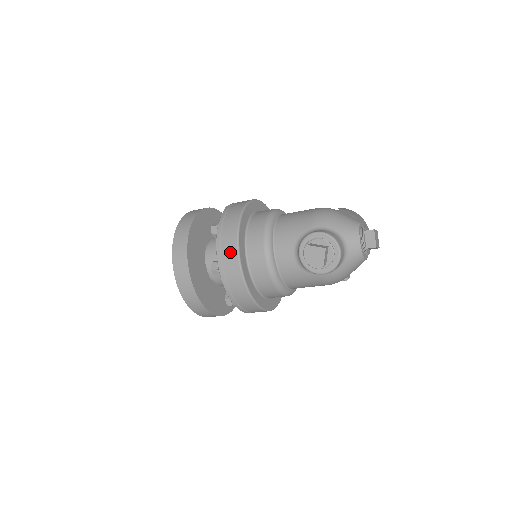
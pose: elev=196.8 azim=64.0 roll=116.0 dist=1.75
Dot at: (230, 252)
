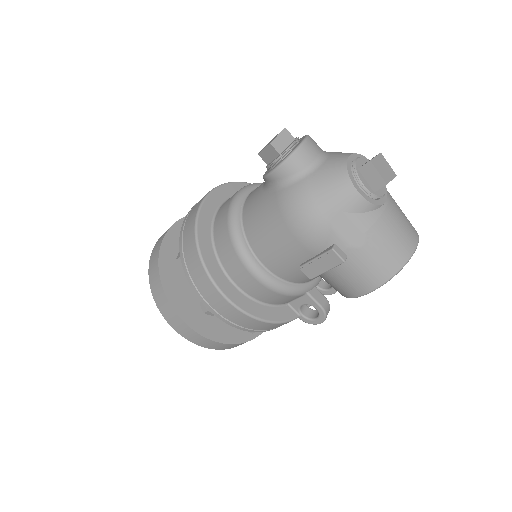
Dot at: occluded
